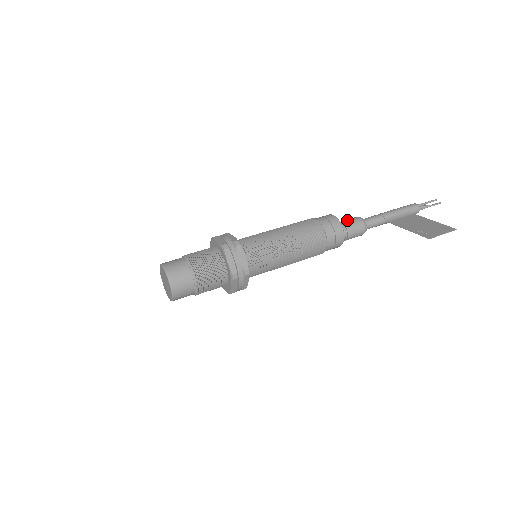
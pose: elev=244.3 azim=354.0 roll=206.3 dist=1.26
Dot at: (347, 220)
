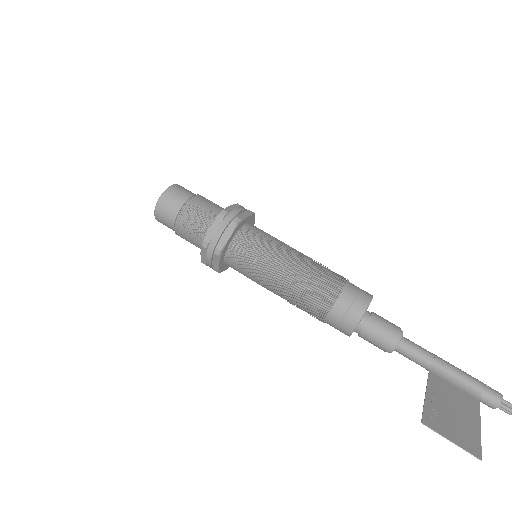
Dot at: (381, 317)
